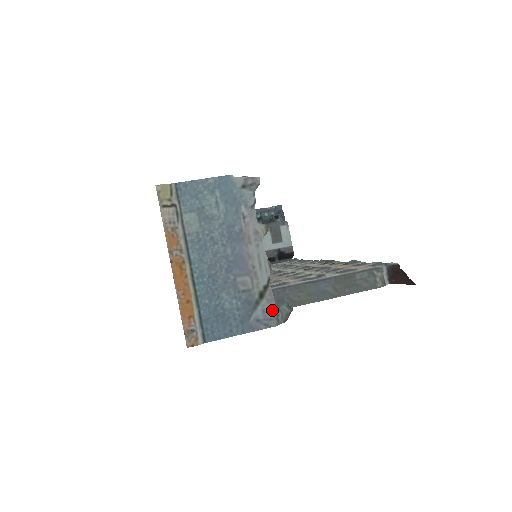
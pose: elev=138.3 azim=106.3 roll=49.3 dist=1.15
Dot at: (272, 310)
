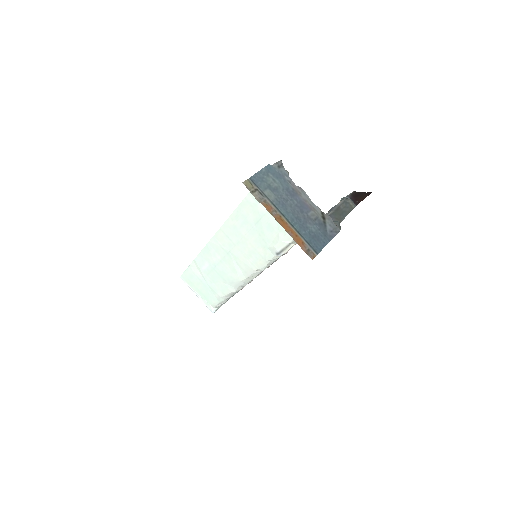
Dot at: (333, 223)
